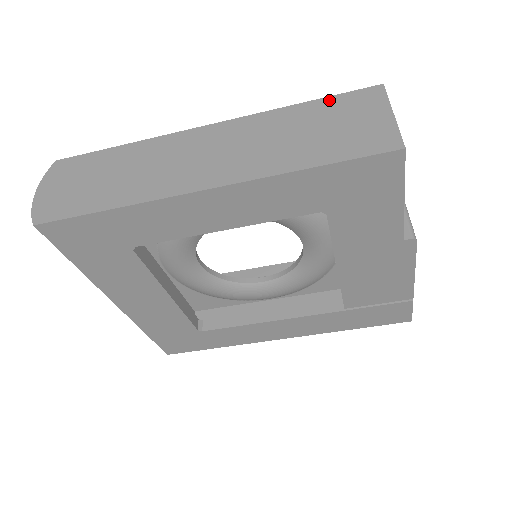
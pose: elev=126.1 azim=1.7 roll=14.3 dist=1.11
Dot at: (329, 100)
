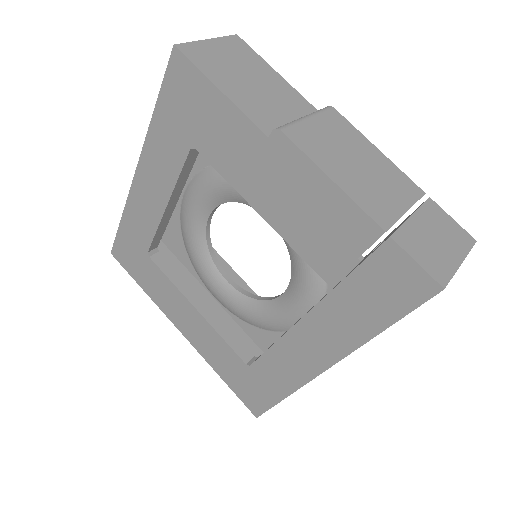
Dot at: occluded
